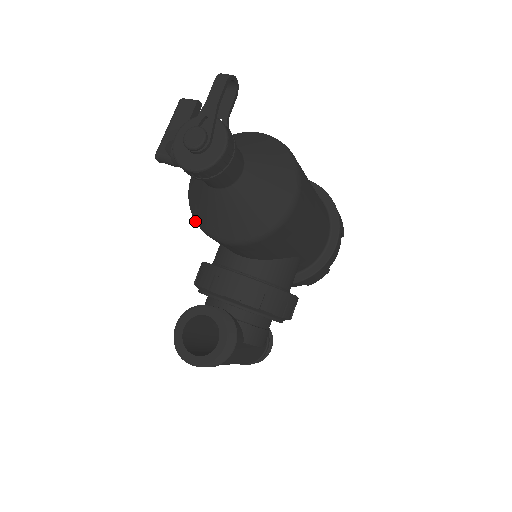
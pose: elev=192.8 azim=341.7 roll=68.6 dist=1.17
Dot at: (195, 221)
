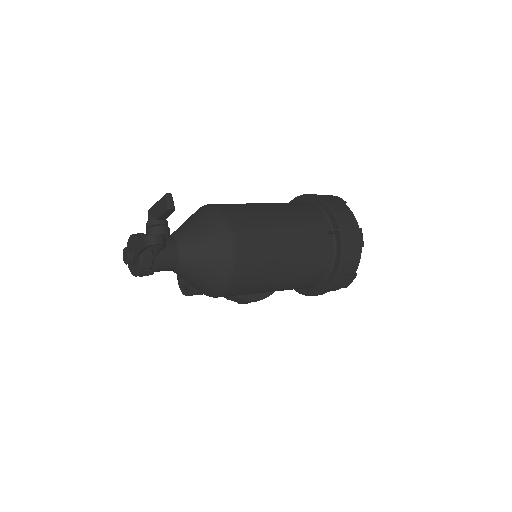
Dot at: occluded
